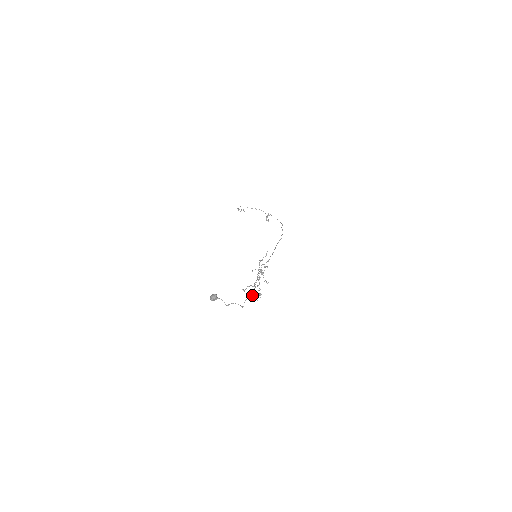
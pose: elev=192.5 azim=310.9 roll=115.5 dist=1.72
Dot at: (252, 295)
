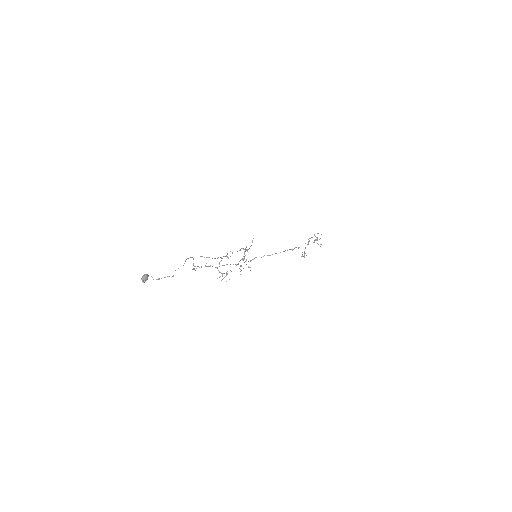
Dot at: occluded
